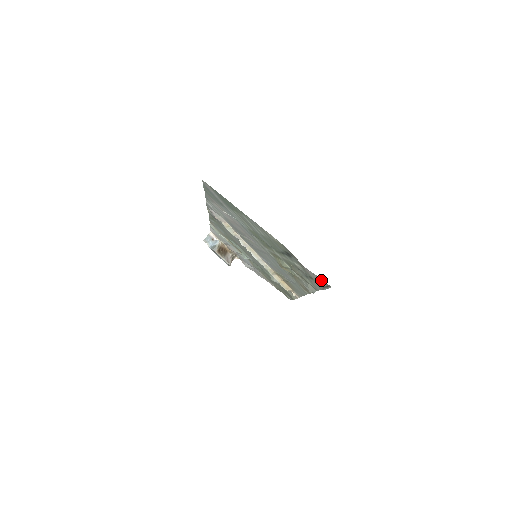
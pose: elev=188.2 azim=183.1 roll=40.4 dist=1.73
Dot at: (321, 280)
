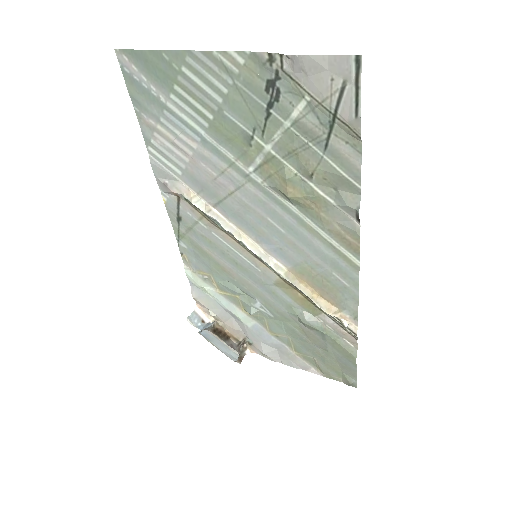
Dot at: (339, 64)
